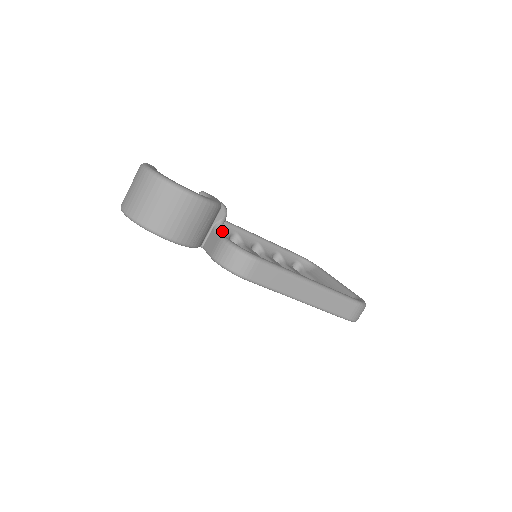
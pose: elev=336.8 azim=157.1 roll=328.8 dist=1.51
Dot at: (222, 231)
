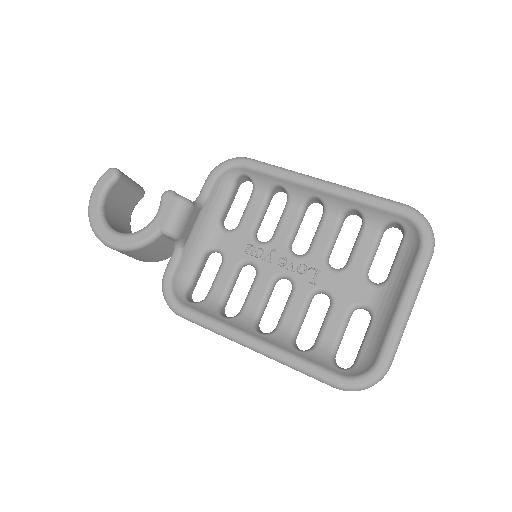
Dot at: (179, 252)
